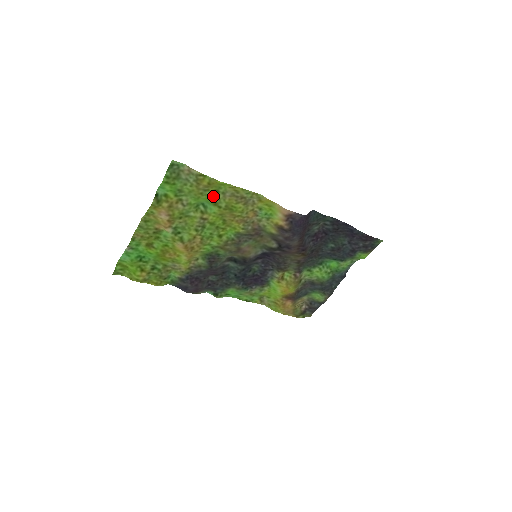
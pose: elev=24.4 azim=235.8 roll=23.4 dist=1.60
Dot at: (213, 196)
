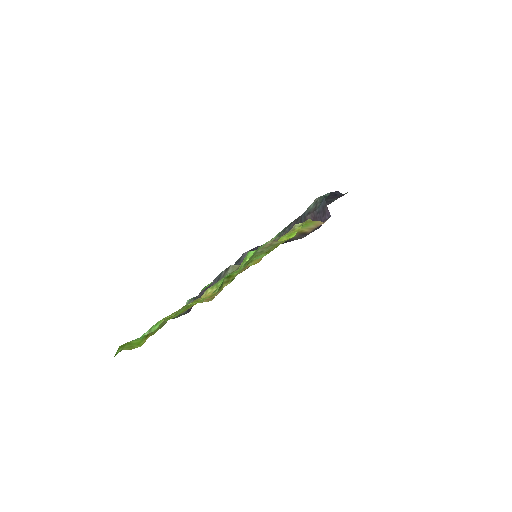
Dot at: occluded
